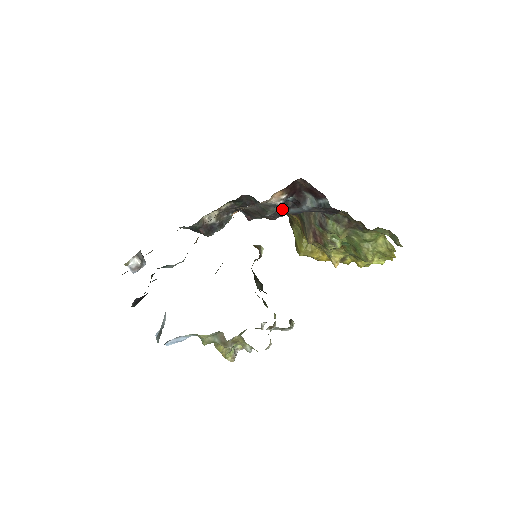
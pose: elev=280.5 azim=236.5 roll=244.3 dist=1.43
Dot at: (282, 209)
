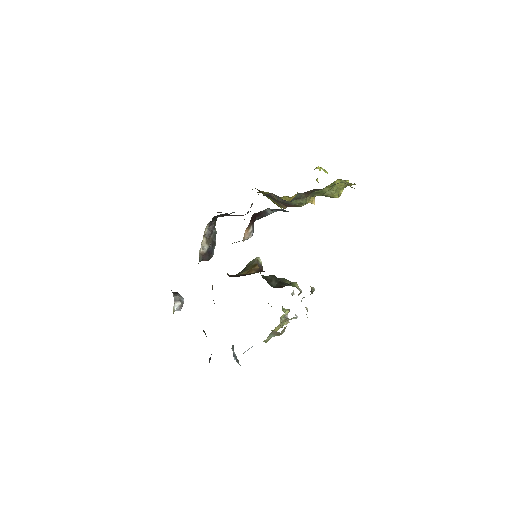
Dot at: occluded
